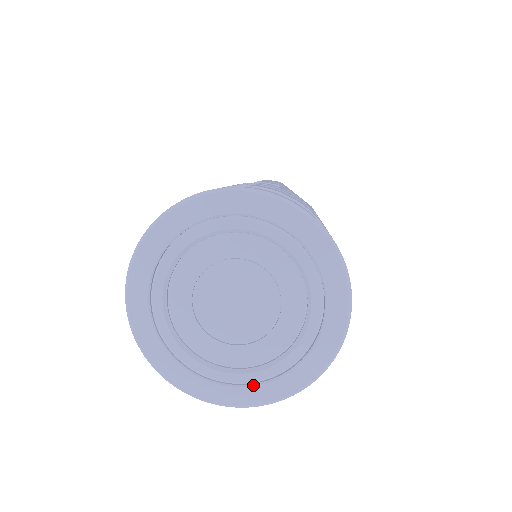
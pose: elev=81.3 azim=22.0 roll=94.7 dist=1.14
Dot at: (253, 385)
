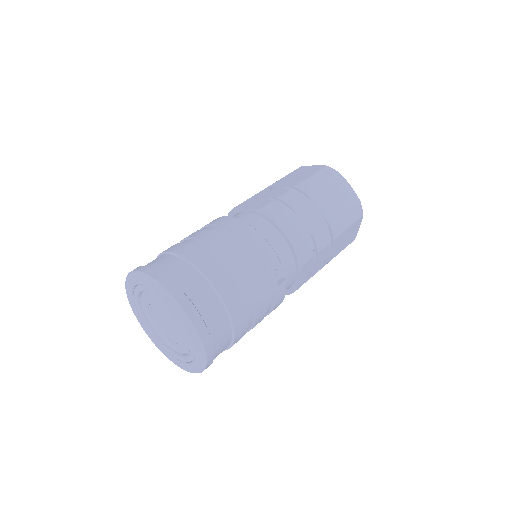
Dot at: (175, 358)
